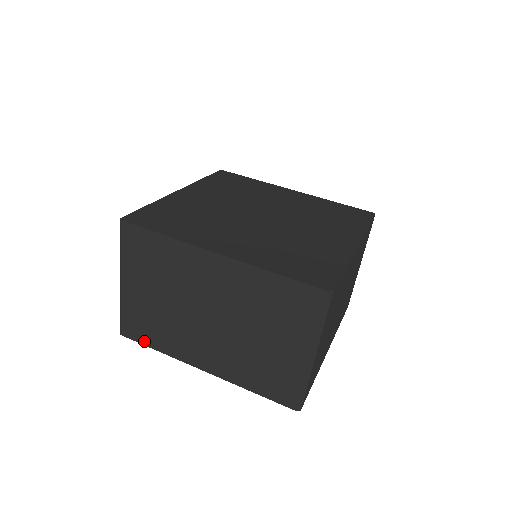
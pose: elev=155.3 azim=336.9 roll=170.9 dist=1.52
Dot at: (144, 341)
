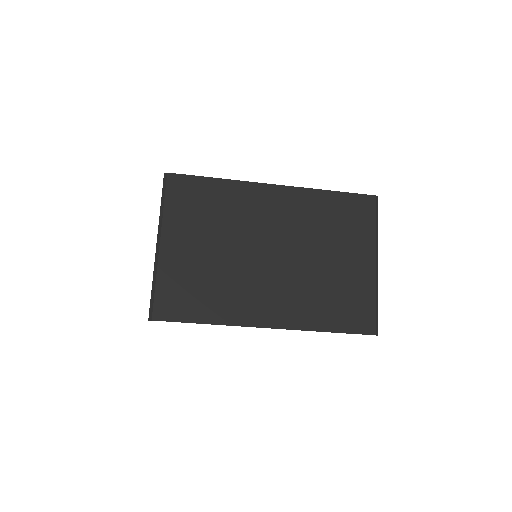
Dot at: occluded
